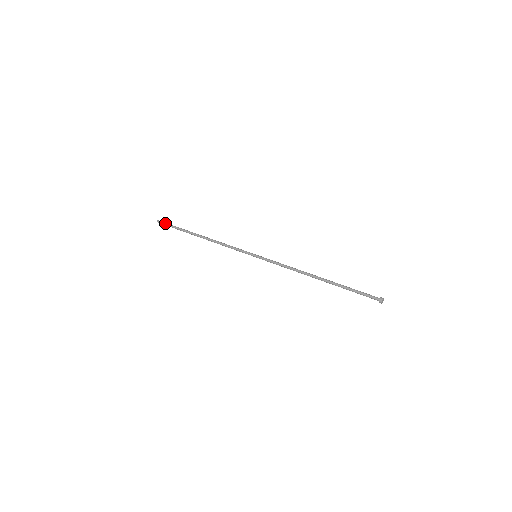
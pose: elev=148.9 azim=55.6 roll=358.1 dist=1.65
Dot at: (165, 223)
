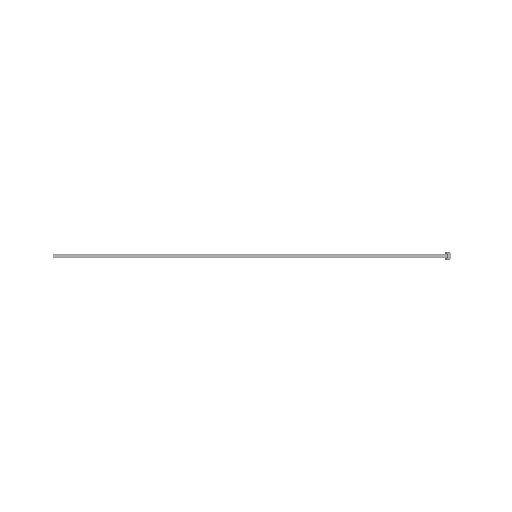
Dot at: (72, 256)
